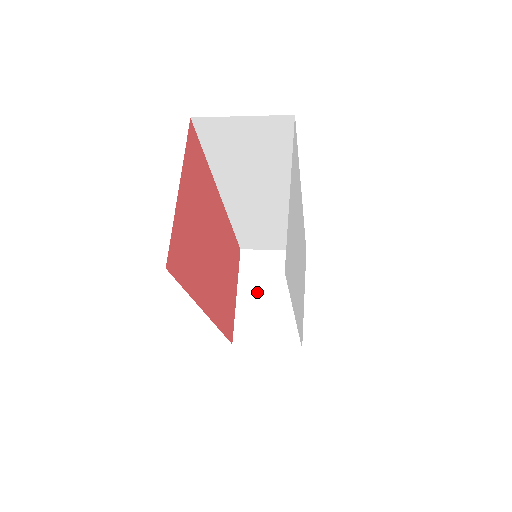
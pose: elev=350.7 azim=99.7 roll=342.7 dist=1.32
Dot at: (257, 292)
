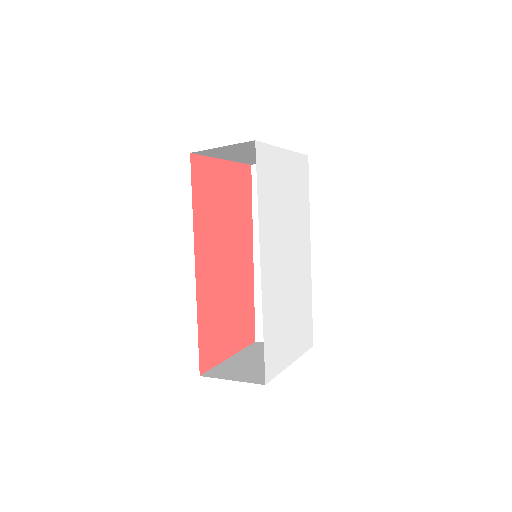
Dot at: (250, 357)
